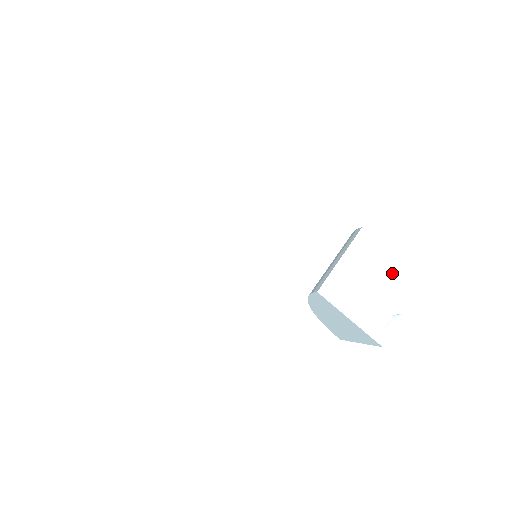
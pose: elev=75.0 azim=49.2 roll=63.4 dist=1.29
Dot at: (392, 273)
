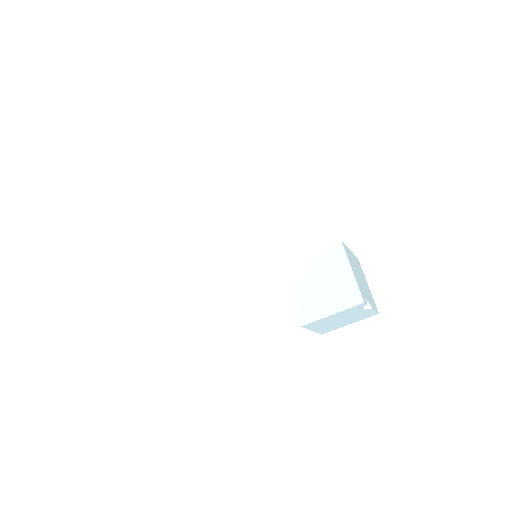
Dot at: (368, 289)
